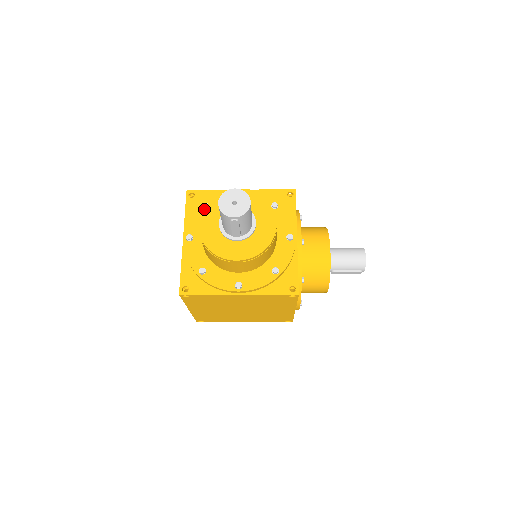
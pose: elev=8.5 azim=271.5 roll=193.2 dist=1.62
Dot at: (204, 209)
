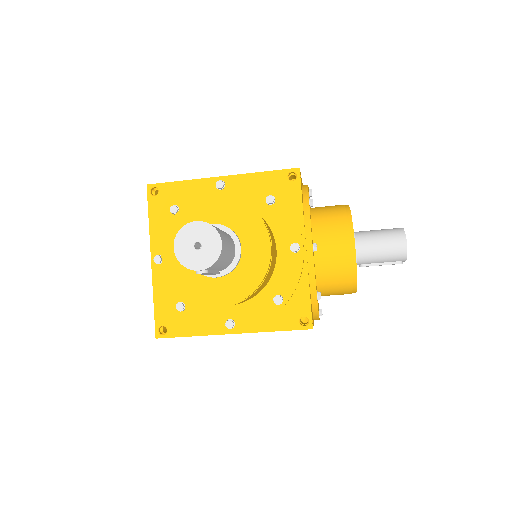
Dot at: (166, 231)
